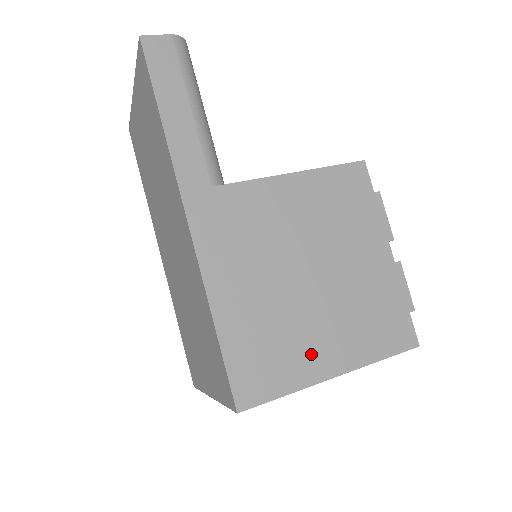
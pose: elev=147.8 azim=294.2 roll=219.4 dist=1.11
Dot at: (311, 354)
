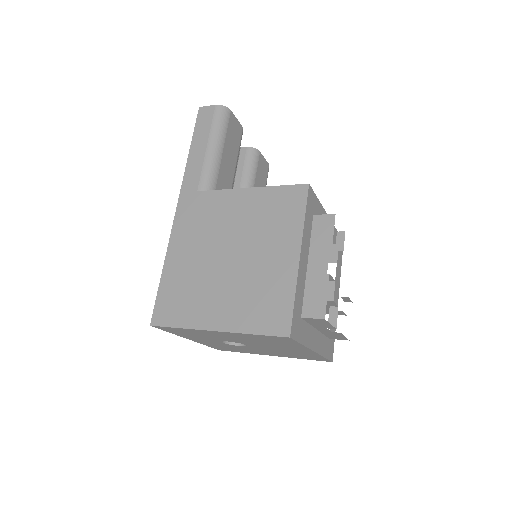
Dot at: (206, 309)
